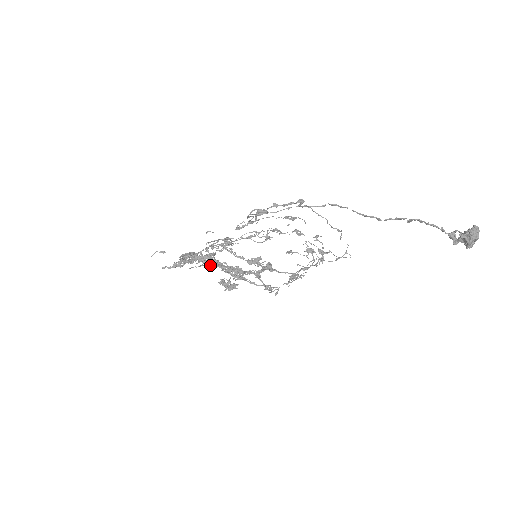
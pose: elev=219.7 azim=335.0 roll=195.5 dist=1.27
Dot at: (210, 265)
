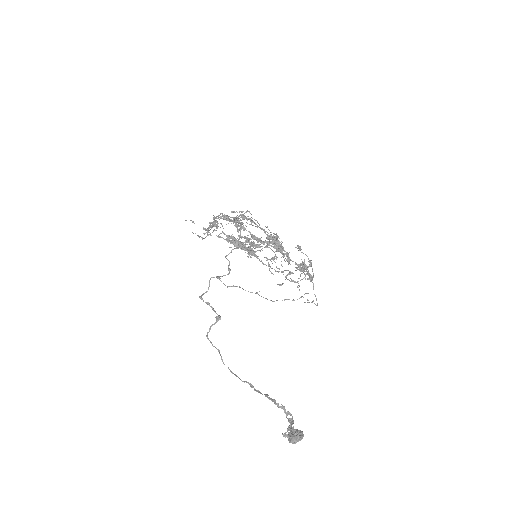
Dot at: (229, 239)
